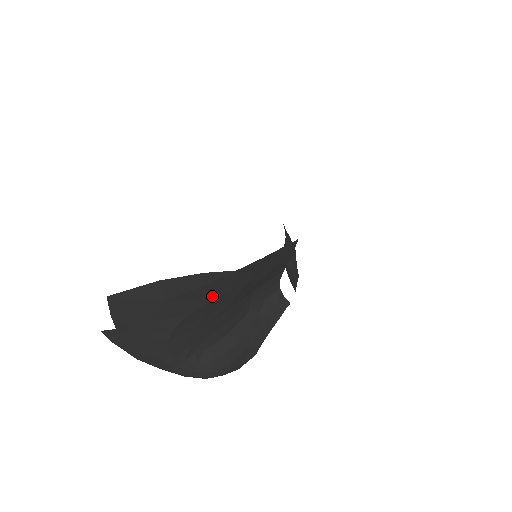
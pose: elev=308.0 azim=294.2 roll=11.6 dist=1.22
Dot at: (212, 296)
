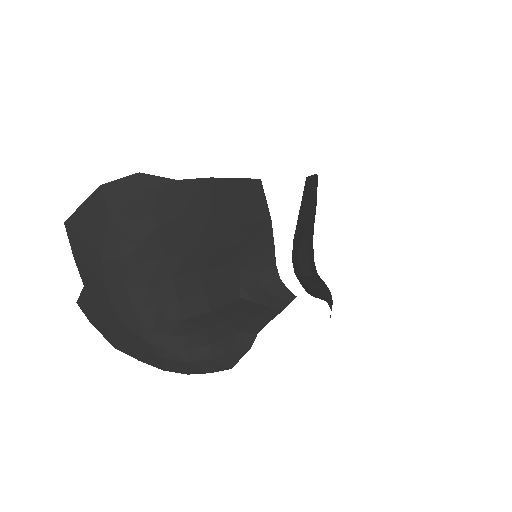
Dot at: (160, 216)
